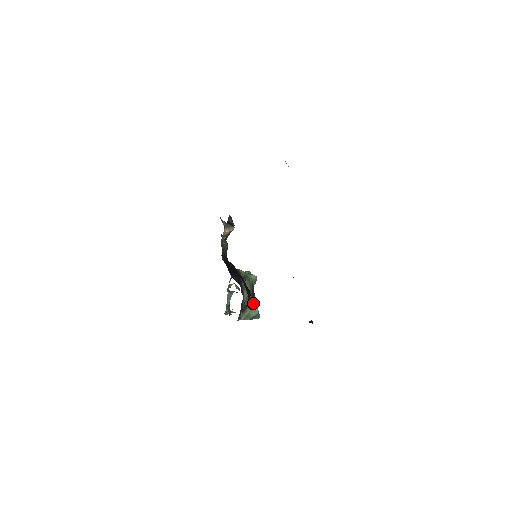
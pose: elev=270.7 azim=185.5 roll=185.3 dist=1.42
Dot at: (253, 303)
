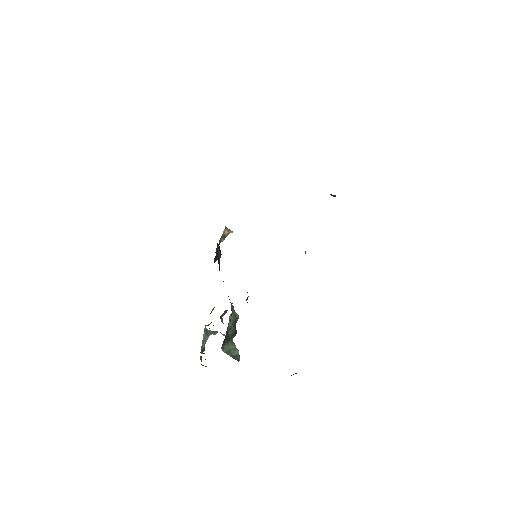
Dot at: (233, 343)
